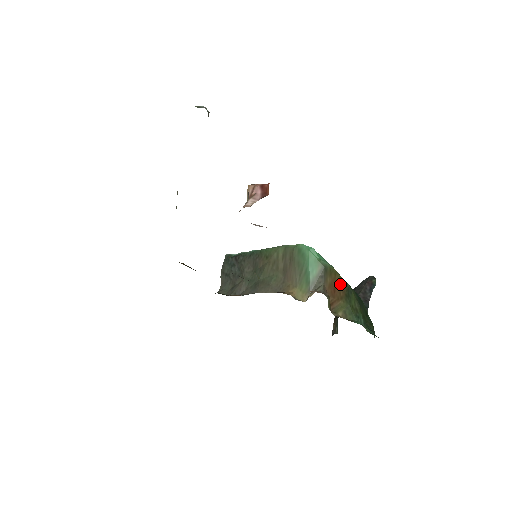
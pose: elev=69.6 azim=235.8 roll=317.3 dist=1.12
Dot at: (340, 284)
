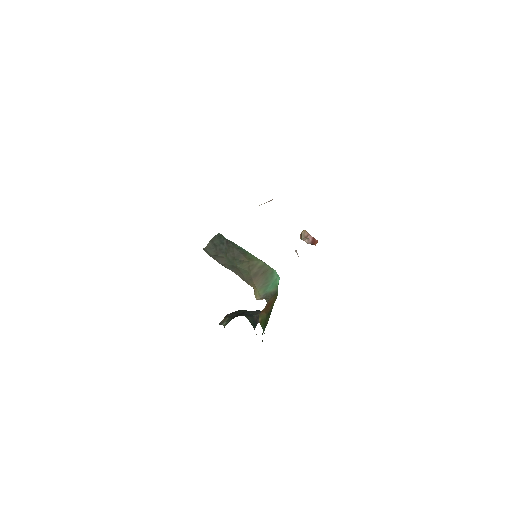
Dot at: (272, 305)
